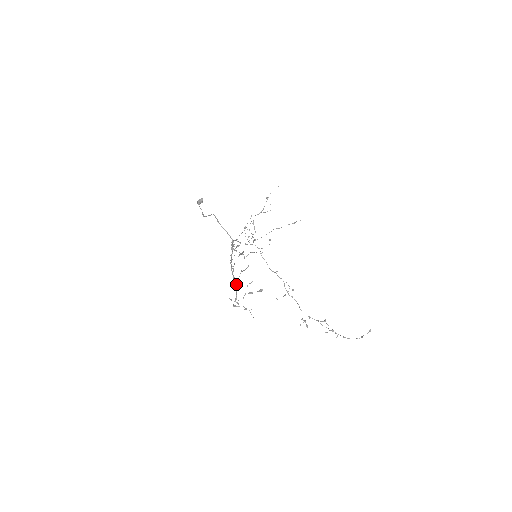
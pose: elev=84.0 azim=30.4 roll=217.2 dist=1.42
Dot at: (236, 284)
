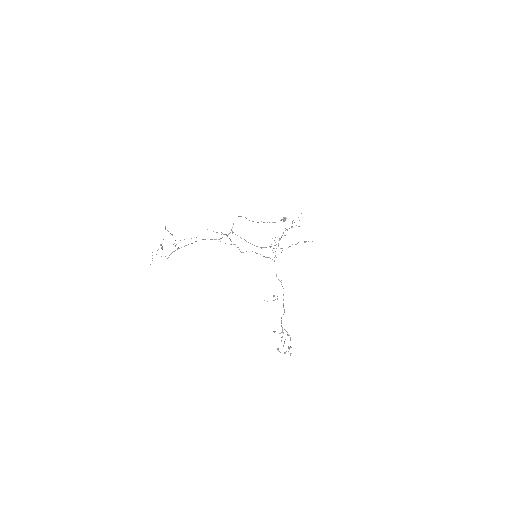
Dot at: (175, 246)
